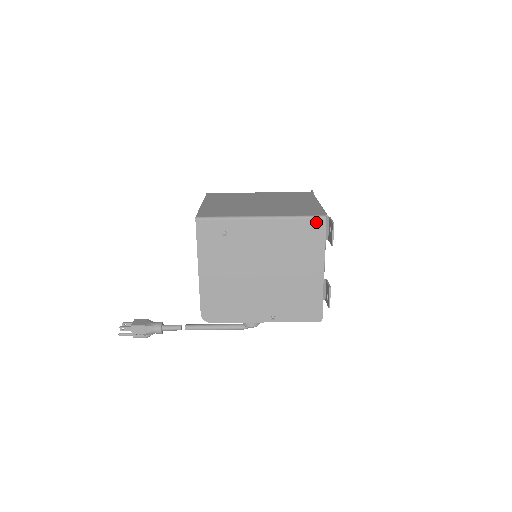
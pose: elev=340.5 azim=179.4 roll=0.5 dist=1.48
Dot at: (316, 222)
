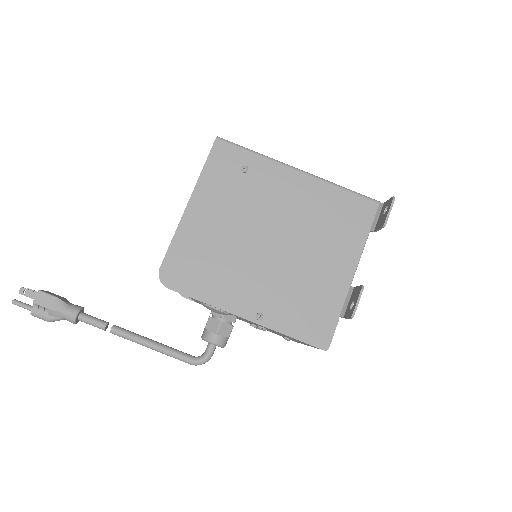
Dot at: (365, 203)
